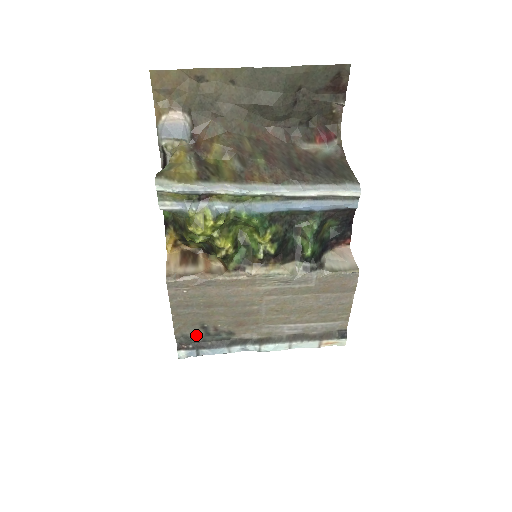
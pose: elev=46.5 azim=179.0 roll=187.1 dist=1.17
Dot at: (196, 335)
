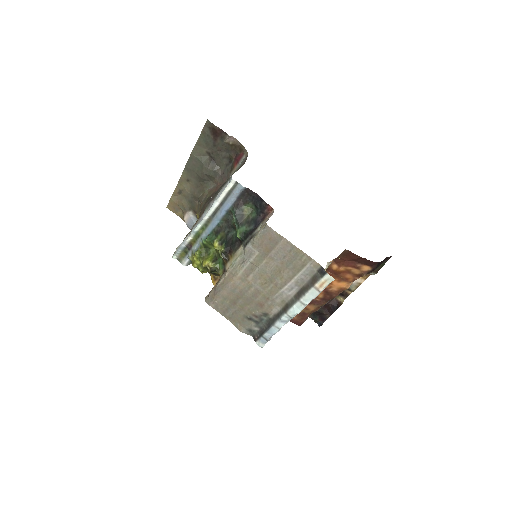
Dot at: (253, 326)
